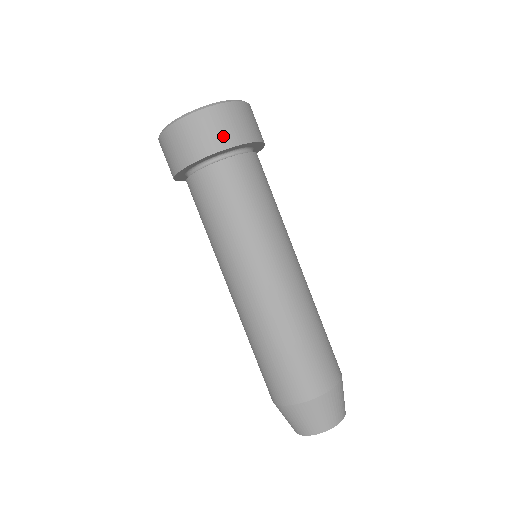
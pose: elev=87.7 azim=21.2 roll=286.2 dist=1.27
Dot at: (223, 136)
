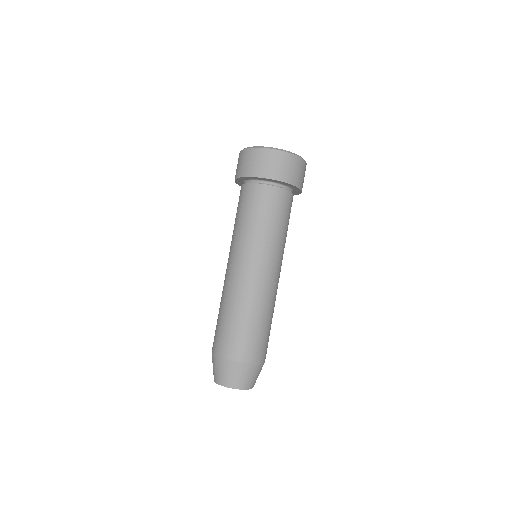
Dot at: (261, 169)
